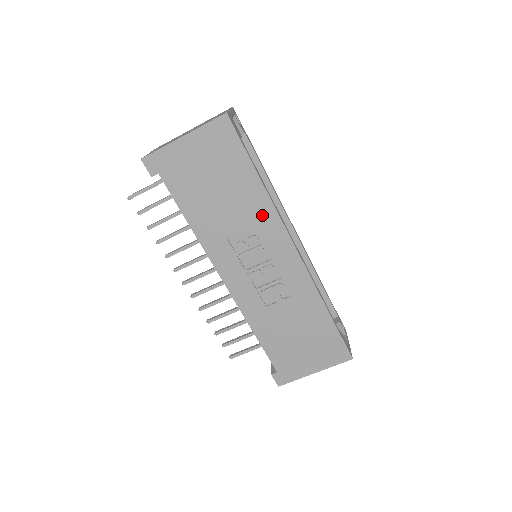
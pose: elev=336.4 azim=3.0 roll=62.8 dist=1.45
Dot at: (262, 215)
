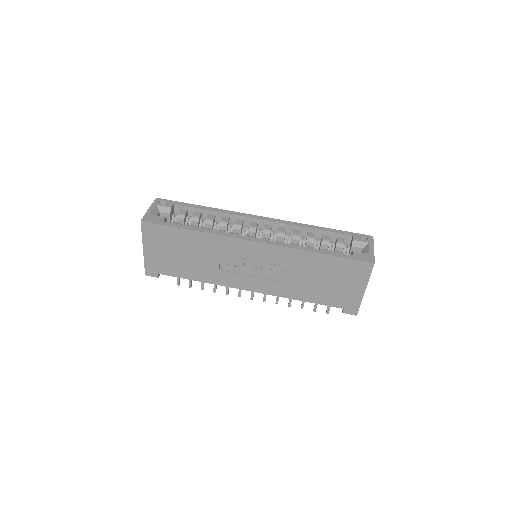
Dot at: (217, 244)
